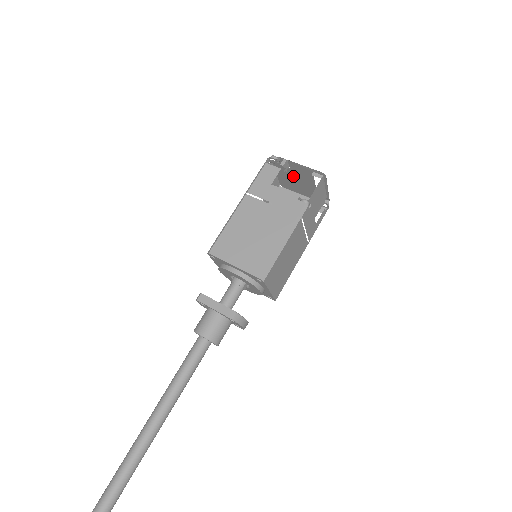
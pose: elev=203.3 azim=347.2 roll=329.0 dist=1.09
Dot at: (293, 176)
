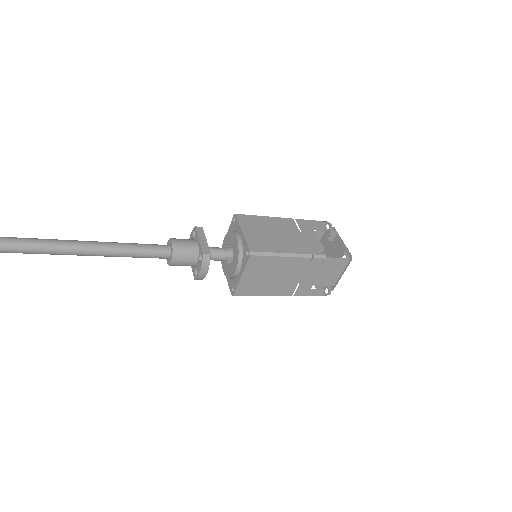
Dot at: (328, 252)
